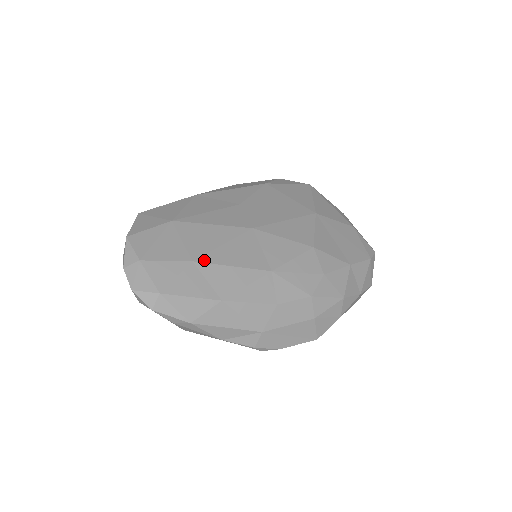
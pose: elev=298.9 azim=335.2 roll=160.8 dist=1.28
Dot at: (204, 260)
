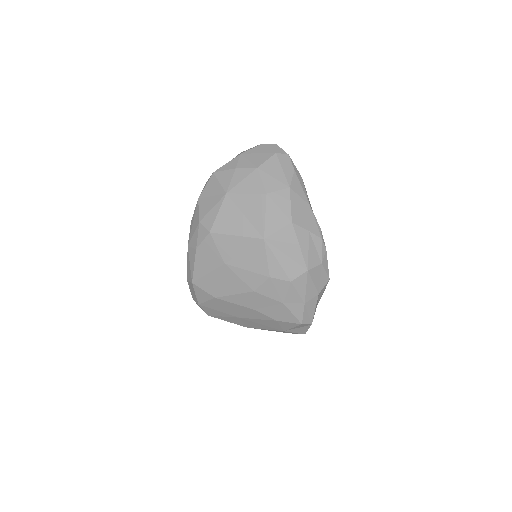
Dot at: occluded
